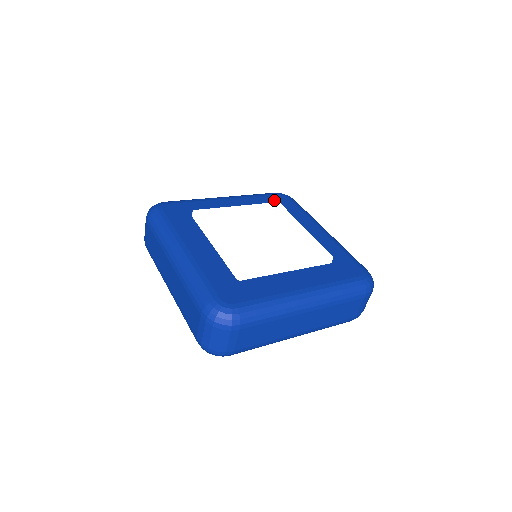
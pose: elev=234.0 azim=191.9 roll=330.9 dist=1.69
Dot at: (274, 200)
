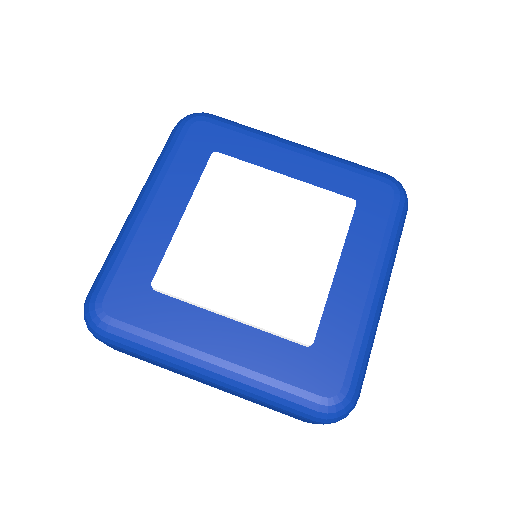
Dot at: (198, 146)
